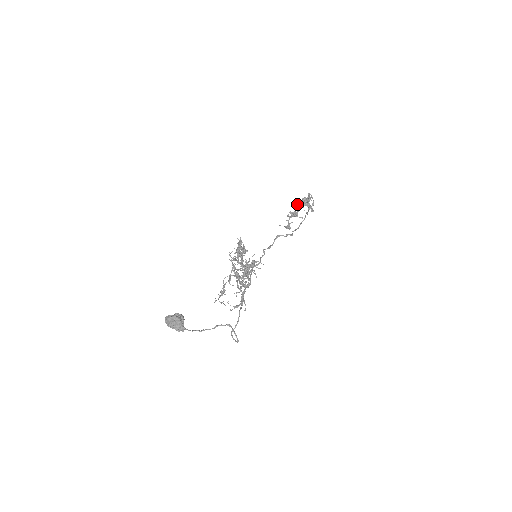
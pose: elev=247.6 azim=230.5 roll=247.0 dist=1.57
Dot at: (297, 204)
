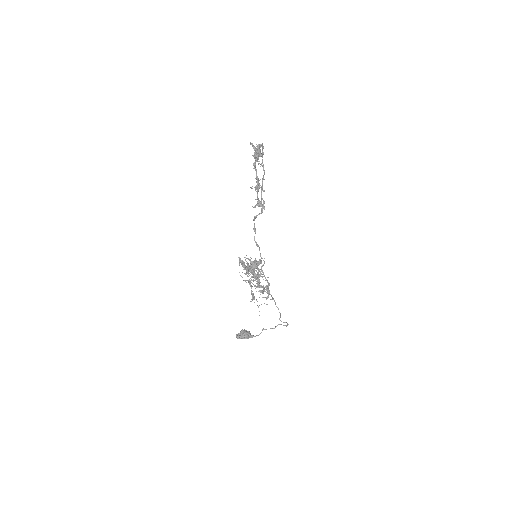
Dot at: occluded
